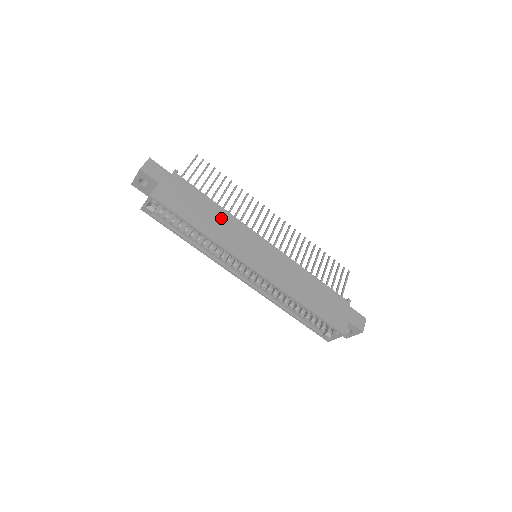
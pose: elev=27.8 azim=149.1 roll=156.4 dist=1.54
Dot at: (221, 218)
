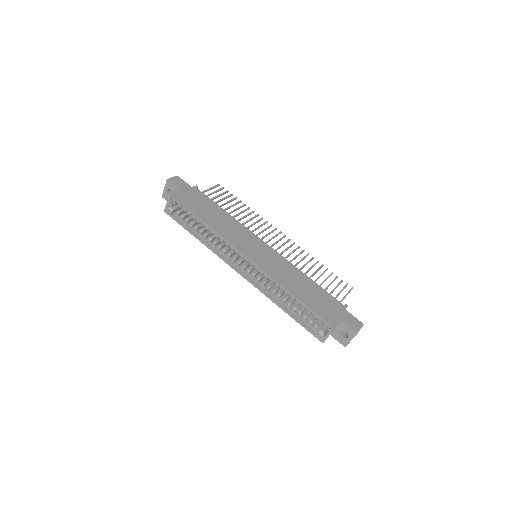
Dot at: (227, 220)
